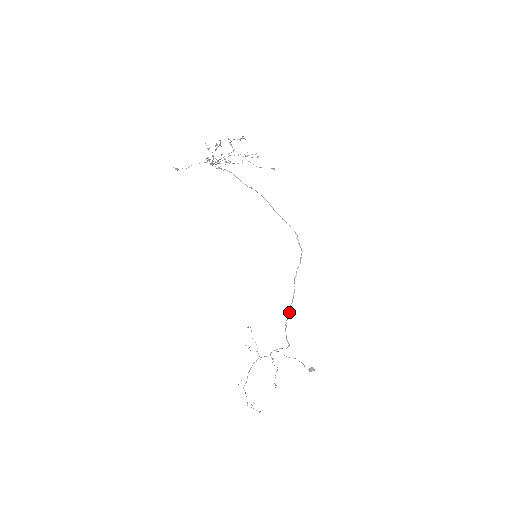
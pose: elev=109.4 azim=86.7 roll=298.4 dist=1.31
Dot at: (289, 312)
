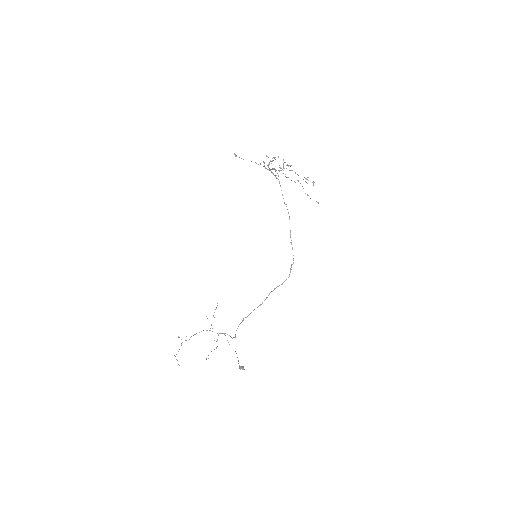
Dot at: occluded
